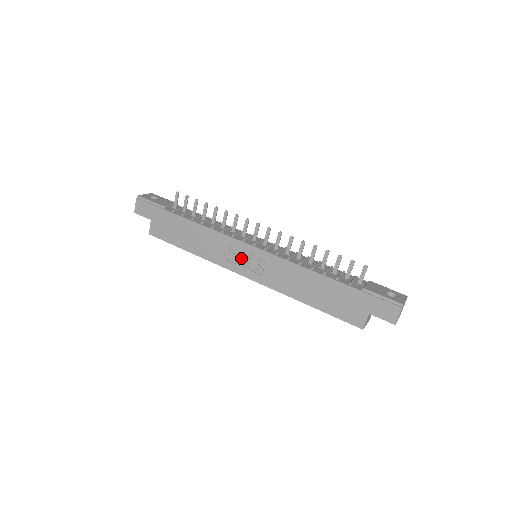
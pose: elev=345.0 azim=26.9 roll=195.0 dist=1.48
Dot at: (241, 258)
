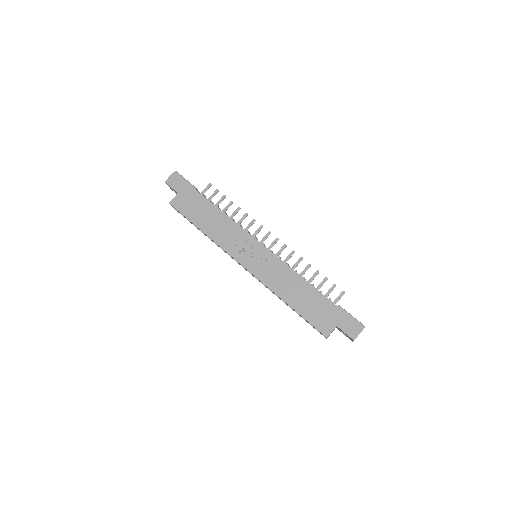
Dot at: (247, 250)
